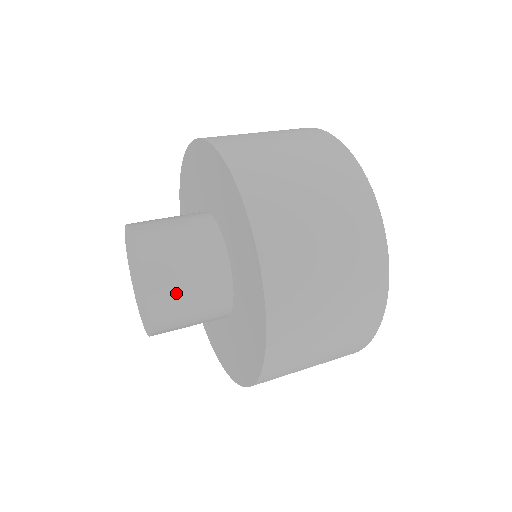
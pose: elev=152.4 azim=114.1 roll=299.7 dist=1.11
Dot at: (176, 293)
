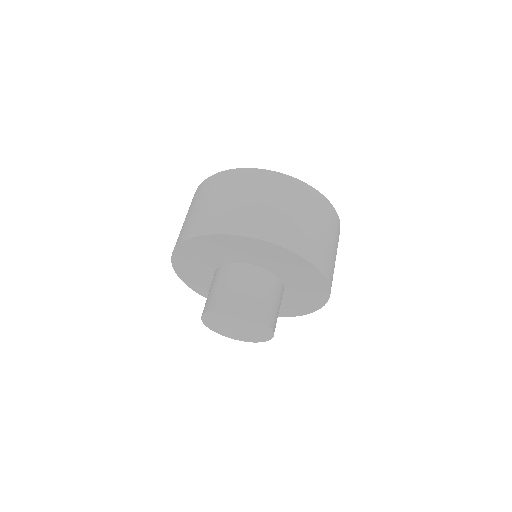
Dot at: (262, 304)
